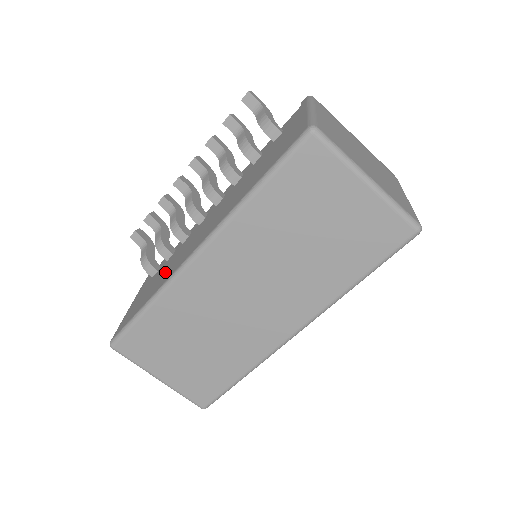
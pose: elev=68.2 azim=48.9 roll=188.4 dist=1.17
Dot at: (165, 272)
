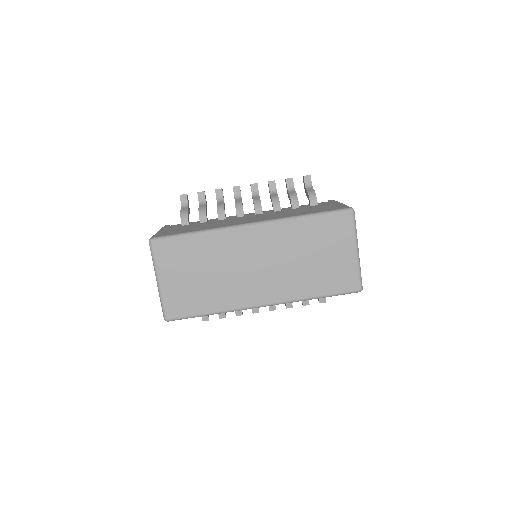
Dot at: (210, 225)
